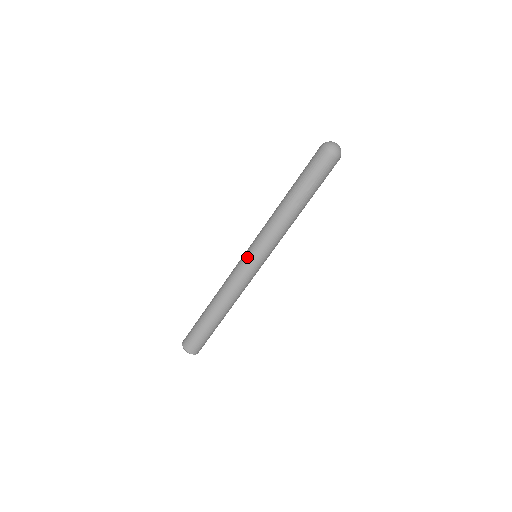
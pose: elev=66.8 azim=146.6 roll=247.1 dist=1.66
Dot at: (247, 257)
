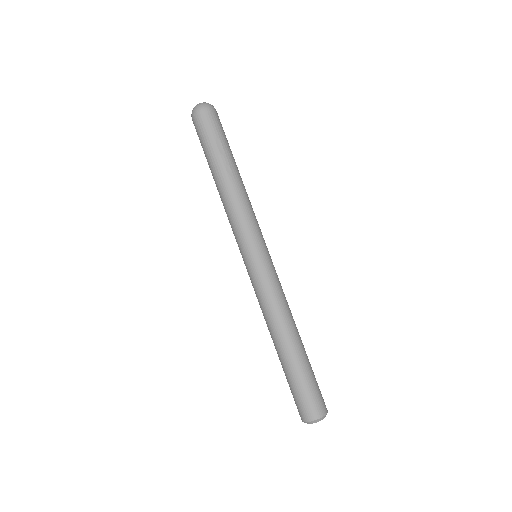
Dot at: (250, 262)
